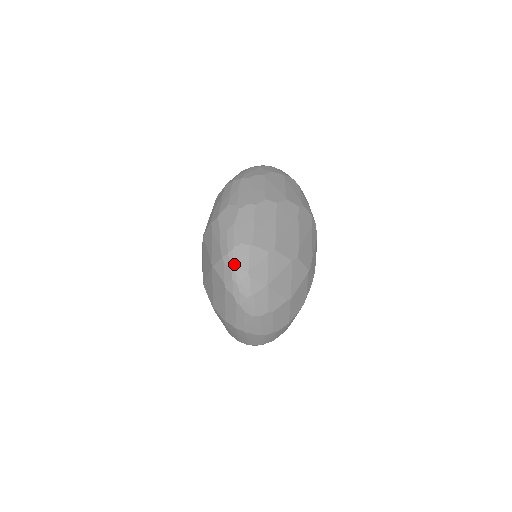
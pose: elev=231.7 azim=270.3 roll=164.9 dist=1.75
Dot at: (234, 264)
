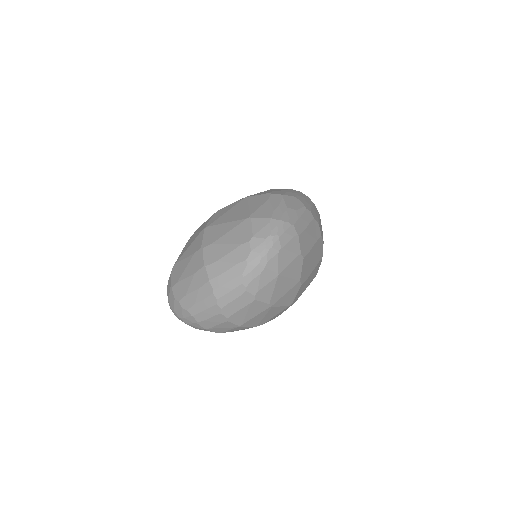
Dot at: (278, 231)
